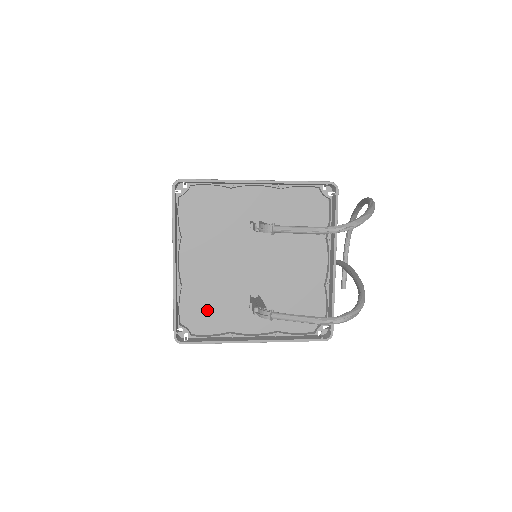
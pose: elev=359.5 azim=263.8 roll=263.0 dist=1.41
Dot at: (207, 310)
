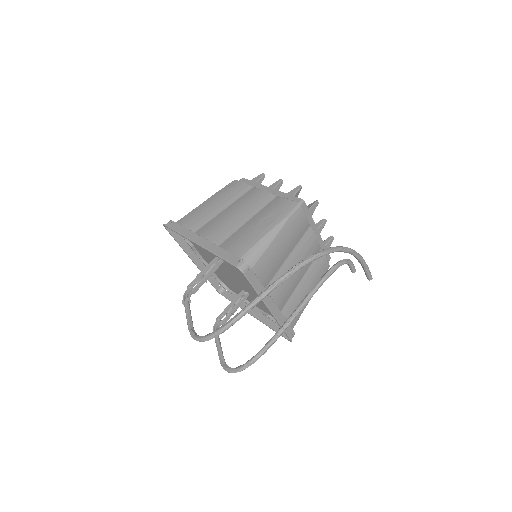
Dot at: (229, 283)
